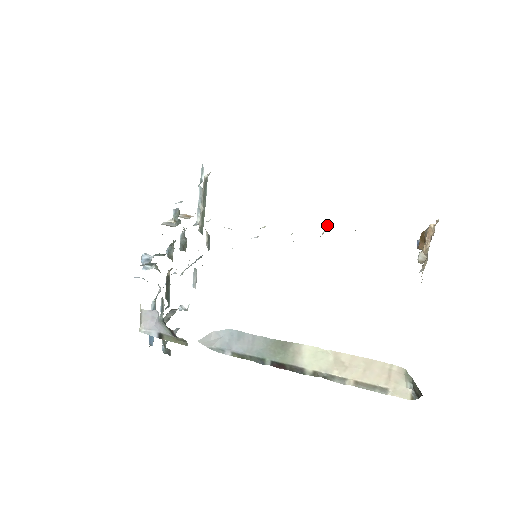
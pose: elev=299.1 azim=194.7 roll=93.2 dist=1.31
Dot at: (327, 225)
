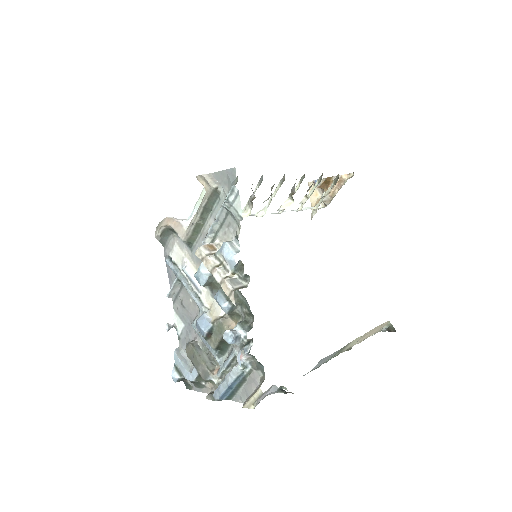
Dot at: (291, 198)
